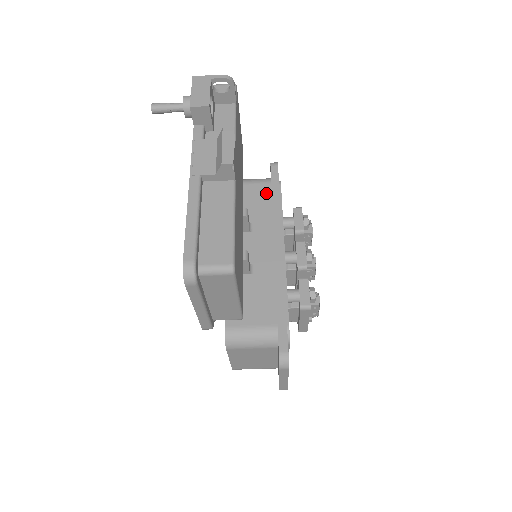
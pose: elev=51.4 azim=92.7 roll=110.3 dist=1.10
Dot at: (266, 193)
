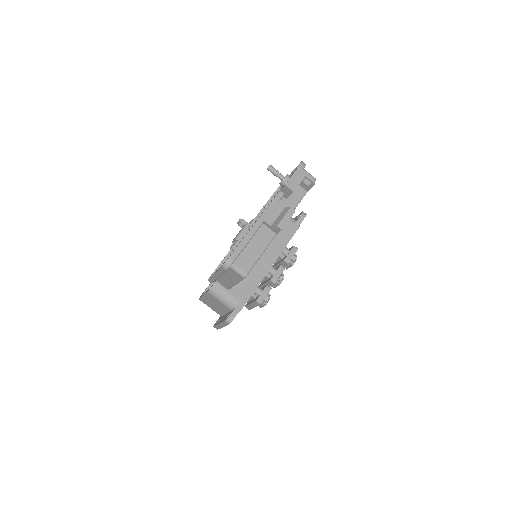
Dot at: (287, 228)
